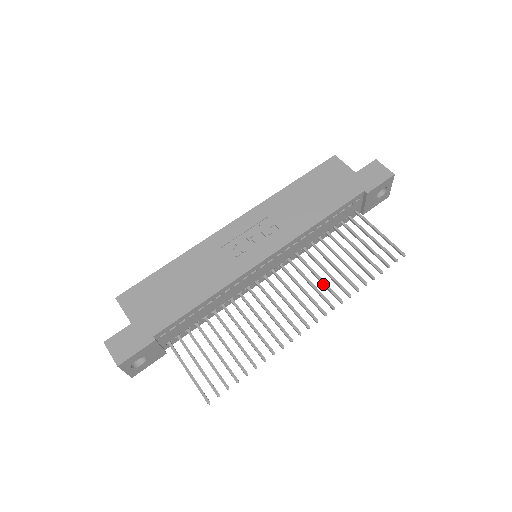
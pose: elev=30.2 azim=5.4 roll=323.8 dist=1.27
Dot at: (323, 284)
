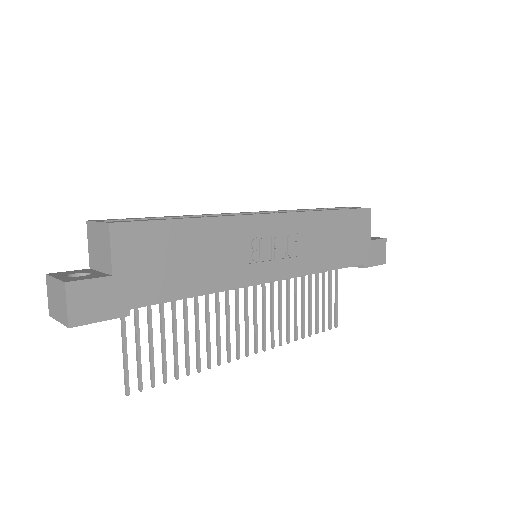
Dot at: (280, 319)
